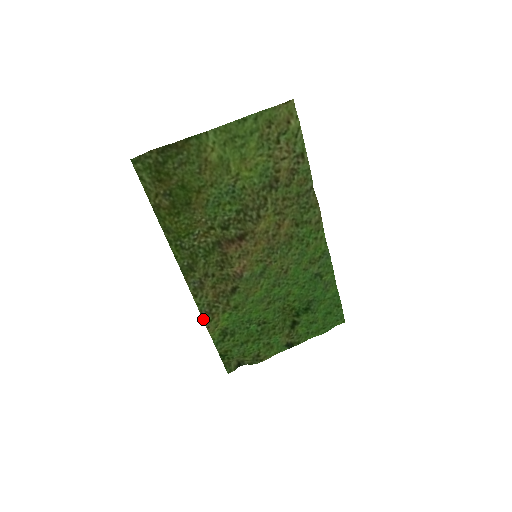
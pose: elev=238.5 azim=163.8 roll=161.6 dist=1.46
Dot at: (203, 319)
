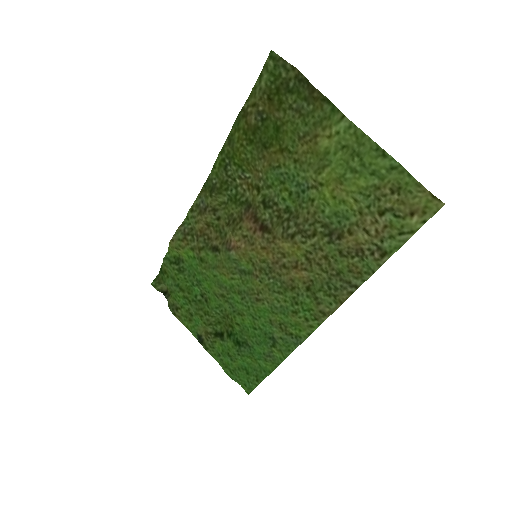
Dot at: (177, 230)
